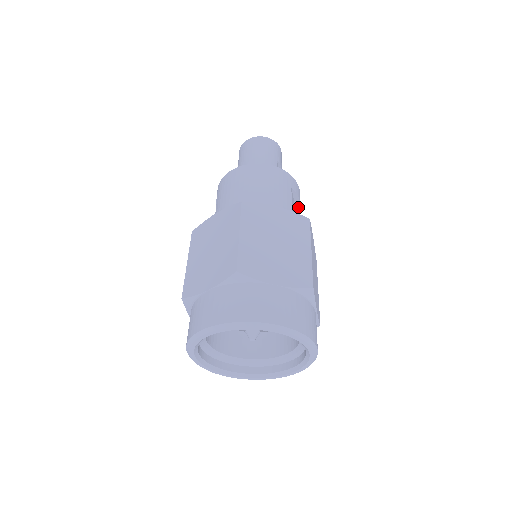
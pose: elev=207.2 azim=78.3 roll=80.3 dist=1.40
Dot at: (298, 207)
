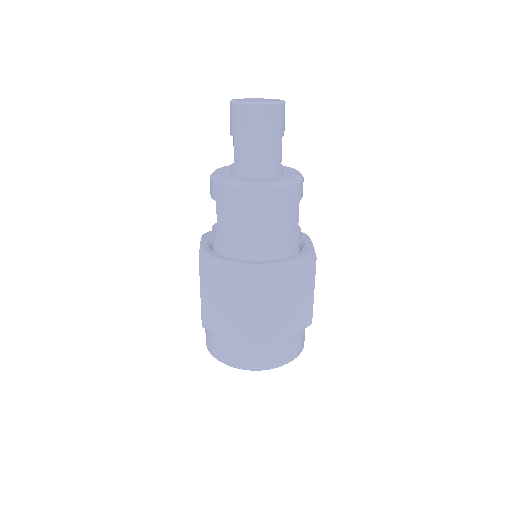
Dot at: occluded
